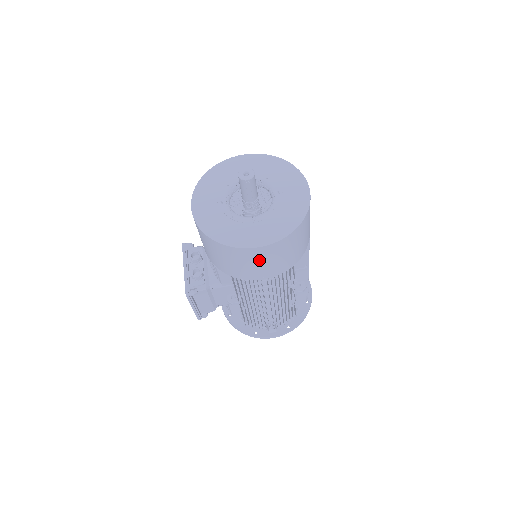
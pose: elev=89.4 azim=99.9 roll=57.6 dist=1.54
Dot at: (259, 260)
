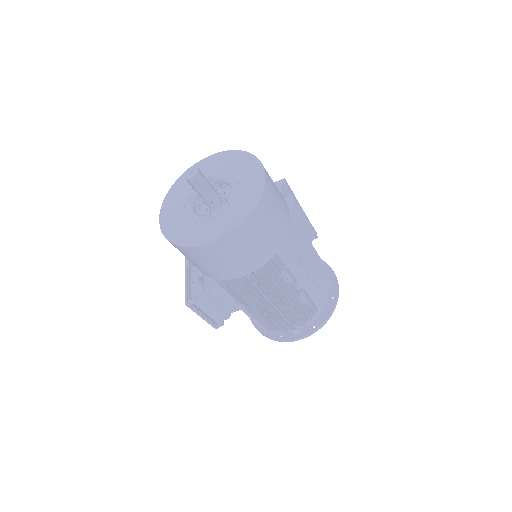
Dot at: (222, 257)
